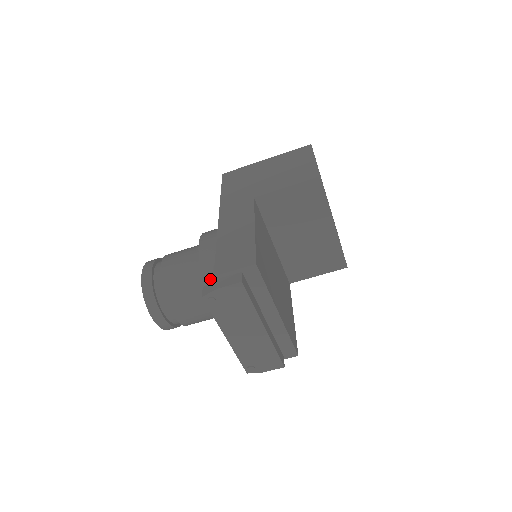
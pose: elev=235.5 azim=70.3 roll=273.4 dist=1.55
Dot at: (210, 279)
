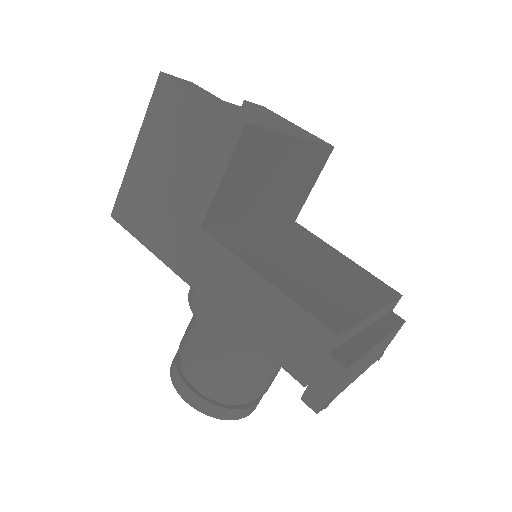
Dot at: occluded
